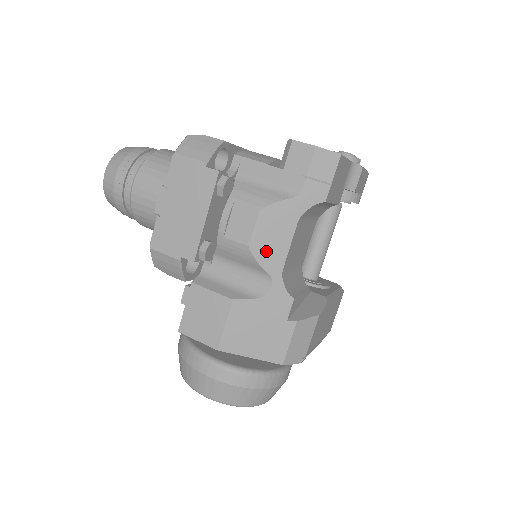
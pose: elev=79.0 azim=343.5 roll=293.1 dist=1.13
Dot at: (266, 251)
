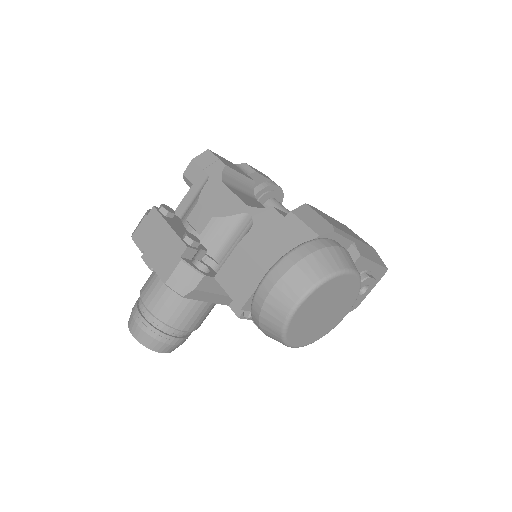
Dot at: (225, 208)
